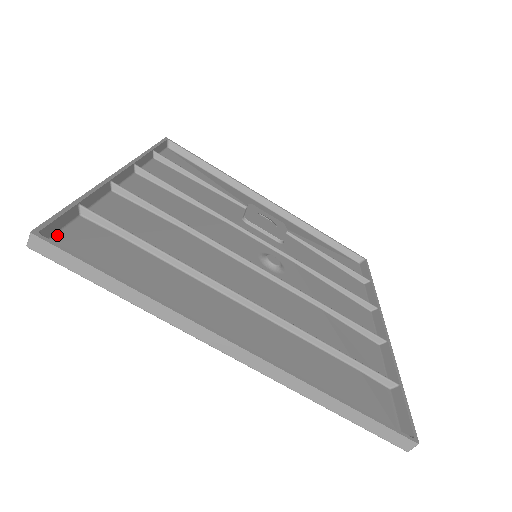
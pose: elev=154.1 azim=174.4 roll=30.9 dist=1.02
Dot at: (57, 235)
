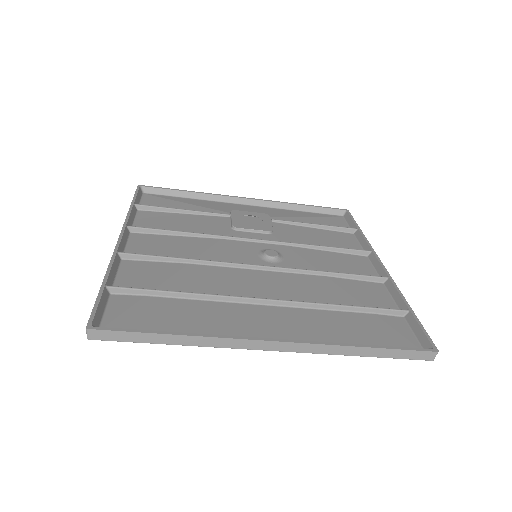
Dot at: (103, 319)
